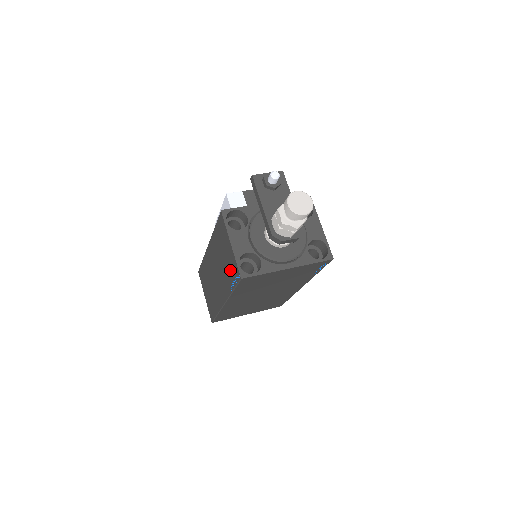
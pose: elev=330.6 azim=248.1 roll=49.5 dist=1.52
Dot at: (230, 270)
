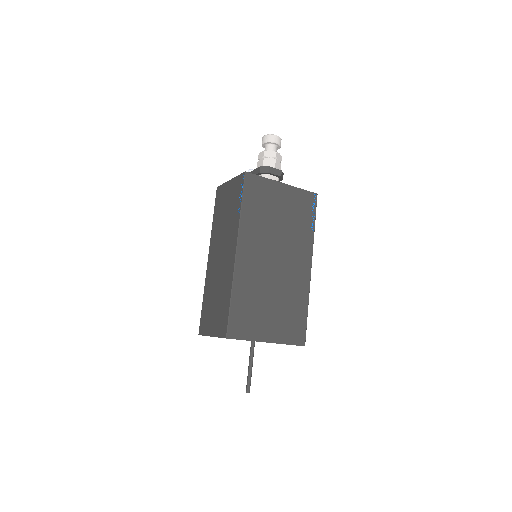
Dot at: (234, 198)
